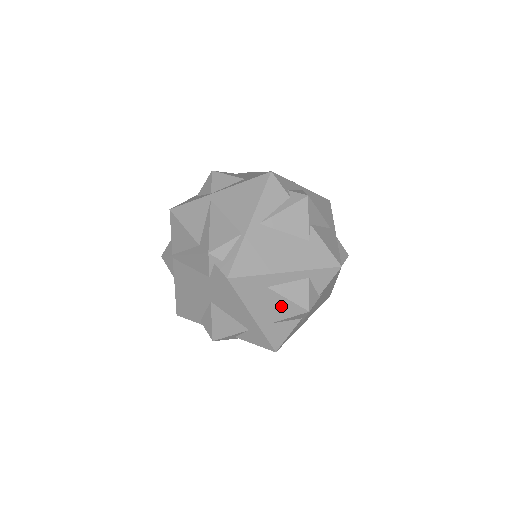
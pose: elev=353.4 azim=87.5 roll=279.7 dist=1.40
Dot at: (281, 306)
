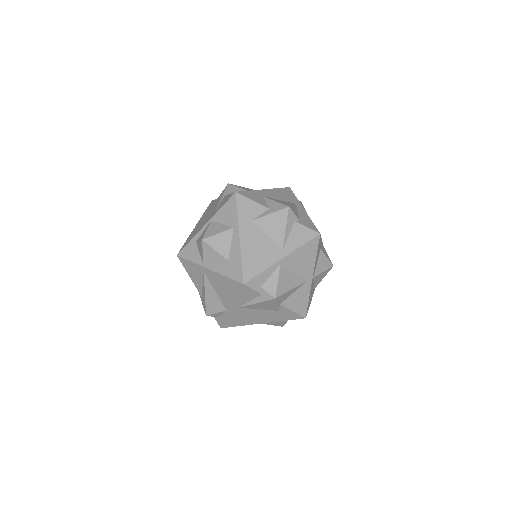
Dot at: occluded
